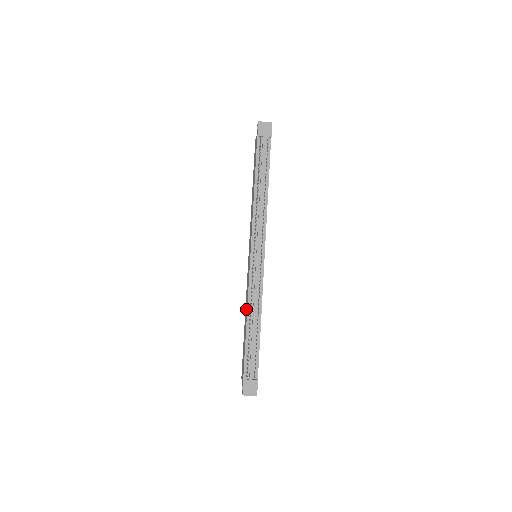
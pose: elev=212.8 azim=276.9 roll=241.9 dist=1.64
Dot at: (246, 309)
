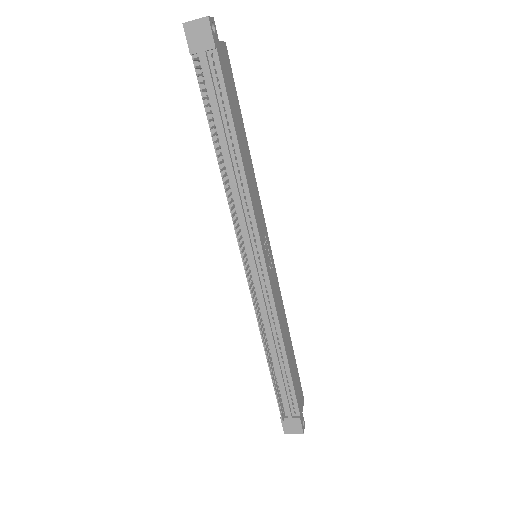
Dot at: occluded
